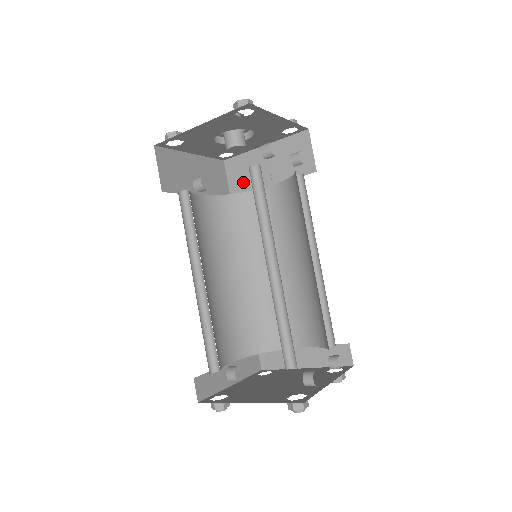
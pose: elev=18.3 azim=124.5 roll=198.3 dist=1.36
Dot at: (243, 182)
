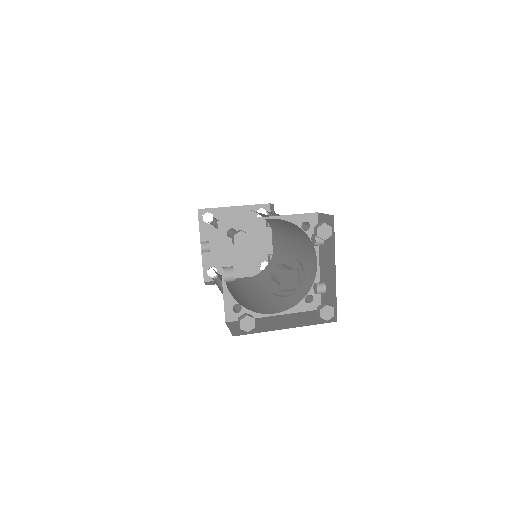
Dot at: occluded
